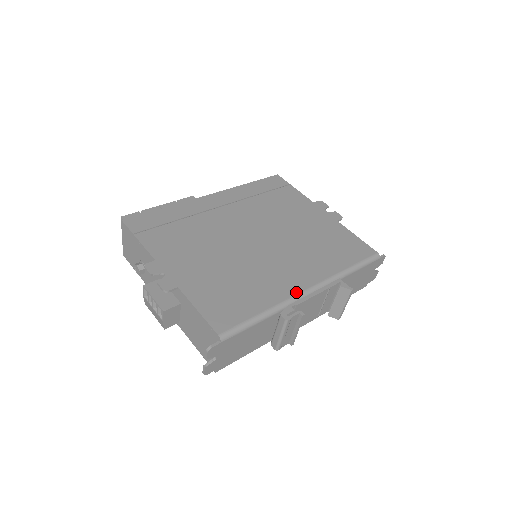
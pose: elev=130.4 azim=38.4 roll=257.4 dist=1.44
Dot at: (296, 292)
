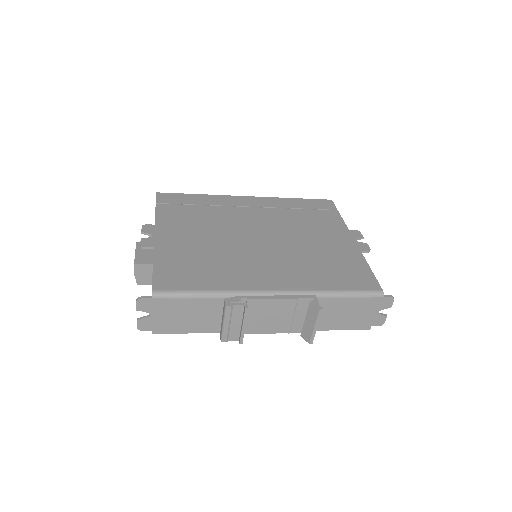
Dot at: (256, 288)
